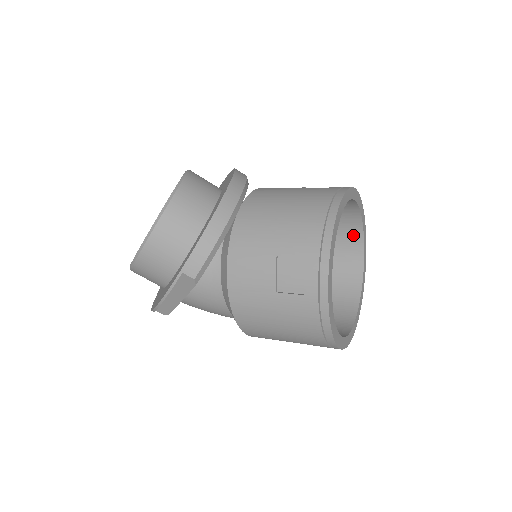
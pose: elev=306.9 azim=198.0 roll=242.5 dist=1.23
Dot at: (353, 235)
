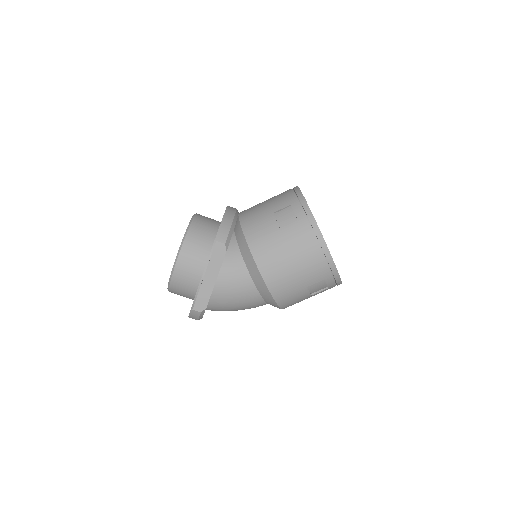
Dot at: occluded
